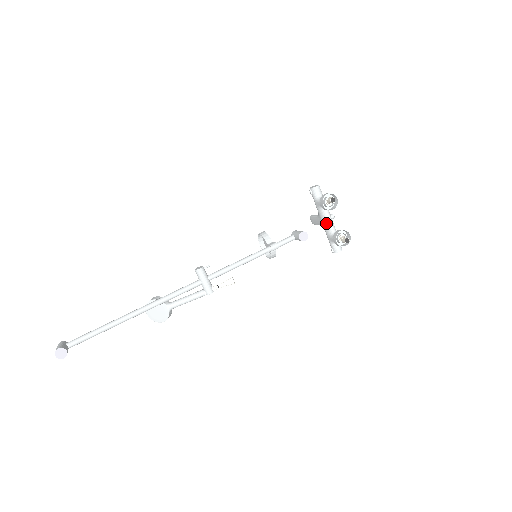
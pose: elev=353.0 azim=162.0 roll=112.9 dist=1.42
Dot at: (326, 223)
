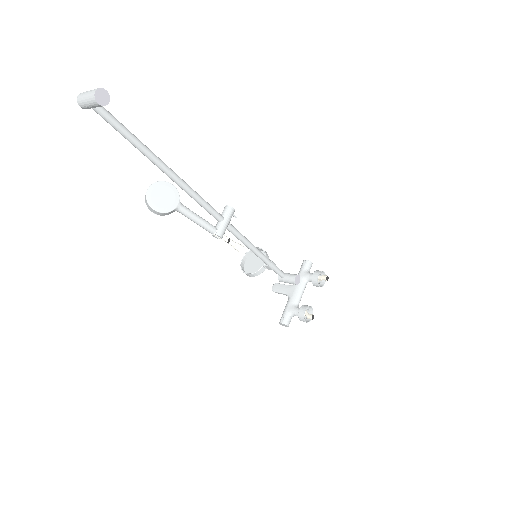
Dot at: (298, 294)
